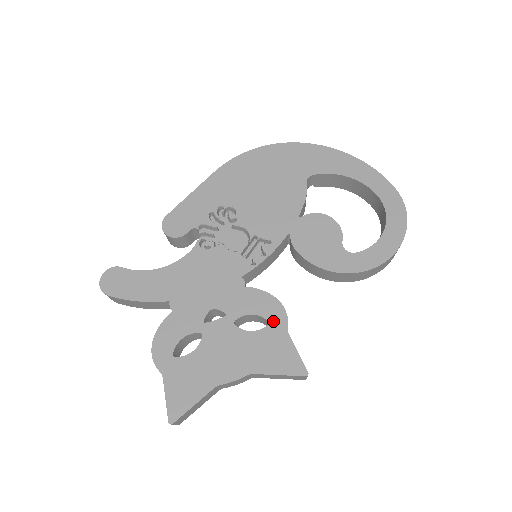
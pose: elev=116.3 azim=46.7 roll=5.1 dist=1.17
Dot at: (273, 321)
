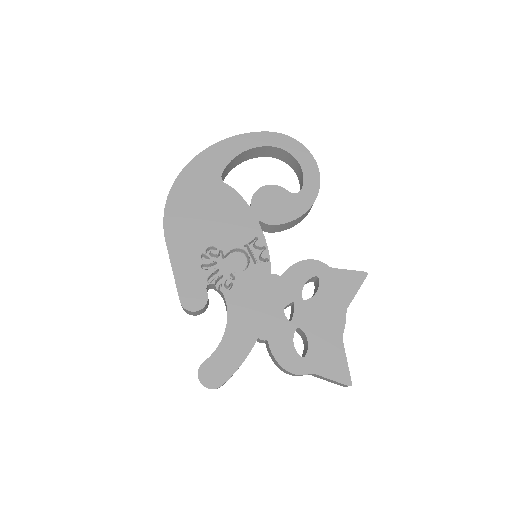
Dot at: (318, 273)
